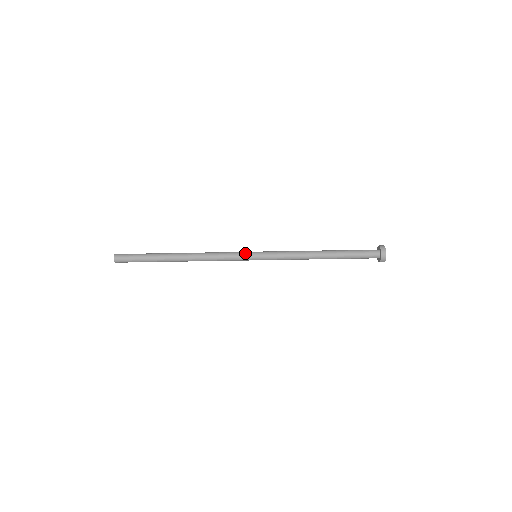
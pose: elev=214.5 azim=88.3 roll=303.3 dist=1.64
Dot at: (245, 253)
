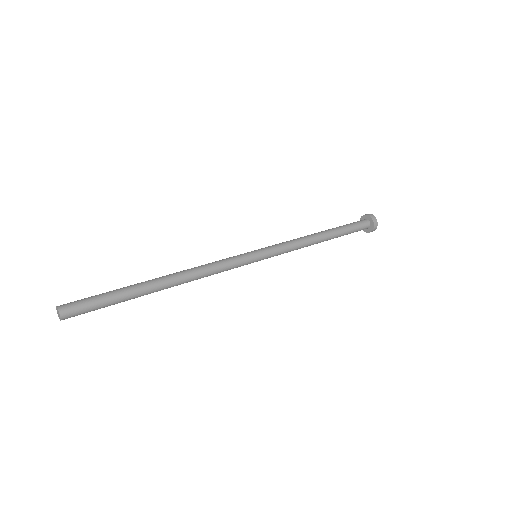
Dot at: (247, 264)
